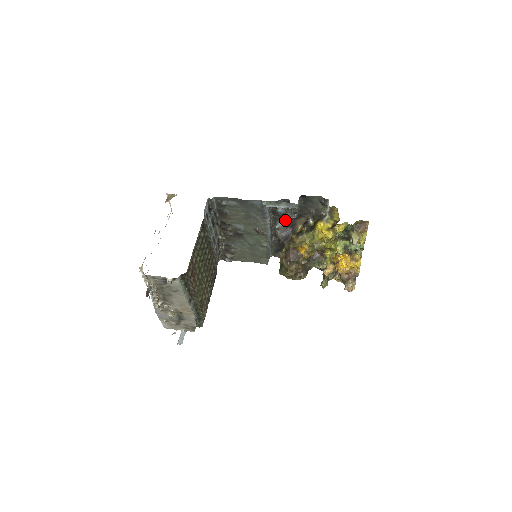
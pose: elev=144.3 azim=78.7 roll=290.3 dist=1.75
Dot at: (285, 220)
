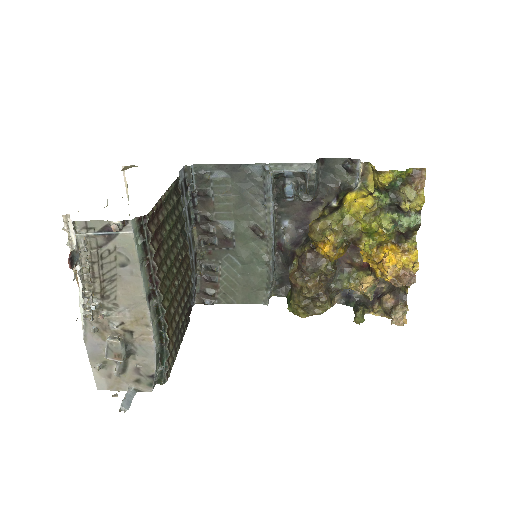
Dot at: (294, 216)
